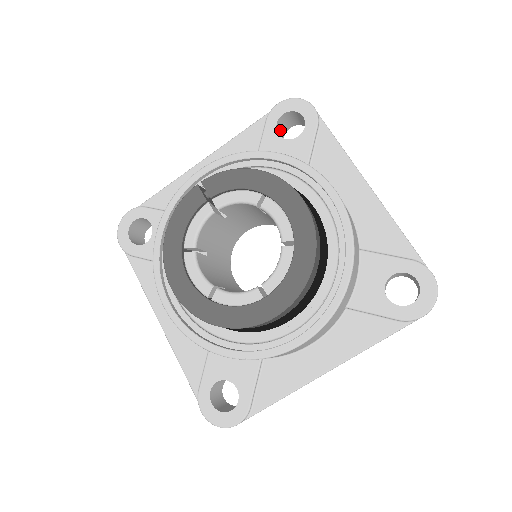
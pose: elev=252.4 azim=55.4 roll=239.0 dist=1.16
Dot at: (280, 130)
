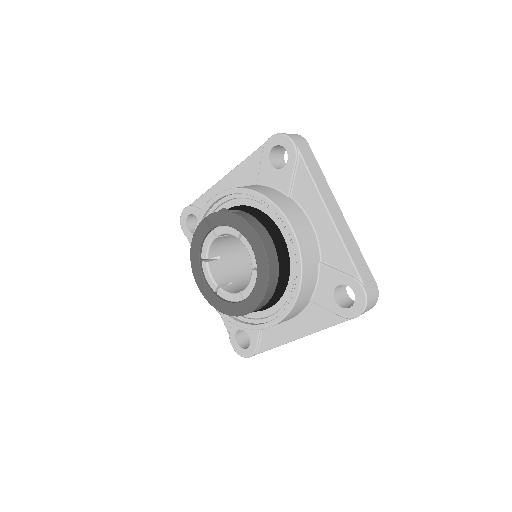
Dot at: (276, 154)
